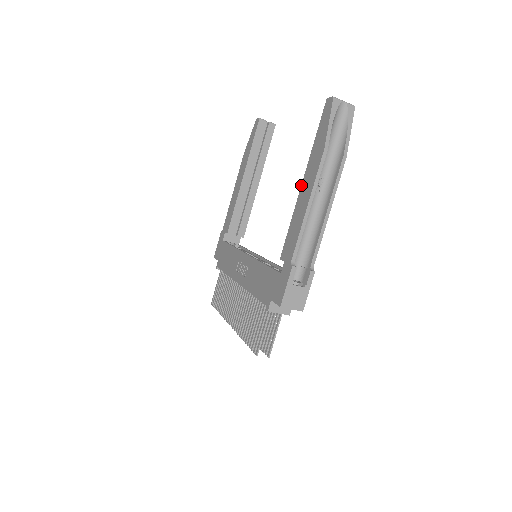
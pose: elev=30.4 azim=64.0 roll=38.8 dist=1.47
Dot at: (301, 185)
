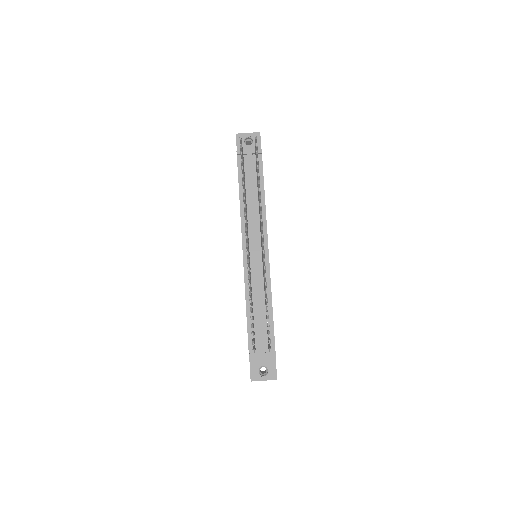
Dot at: occluded
